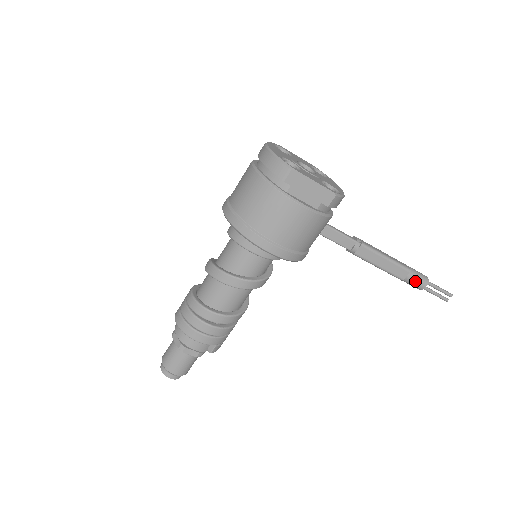
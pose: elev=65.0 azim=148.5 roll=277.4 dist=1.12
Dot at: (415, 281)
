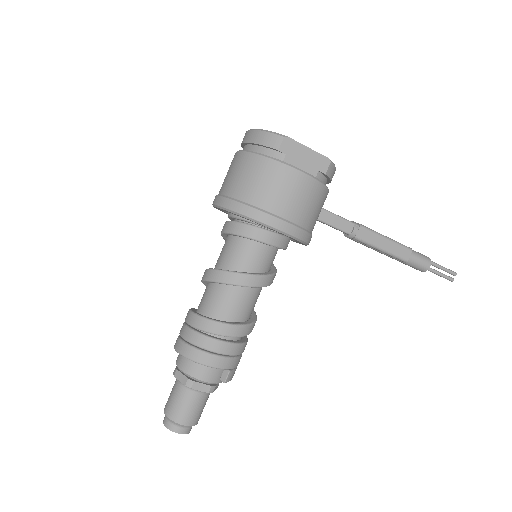
Dot at: (419, 261)
